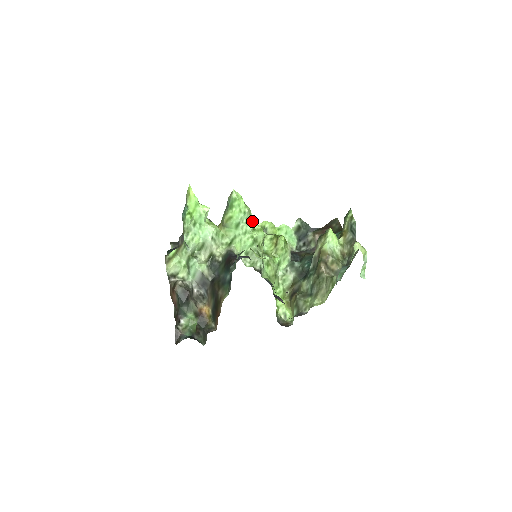
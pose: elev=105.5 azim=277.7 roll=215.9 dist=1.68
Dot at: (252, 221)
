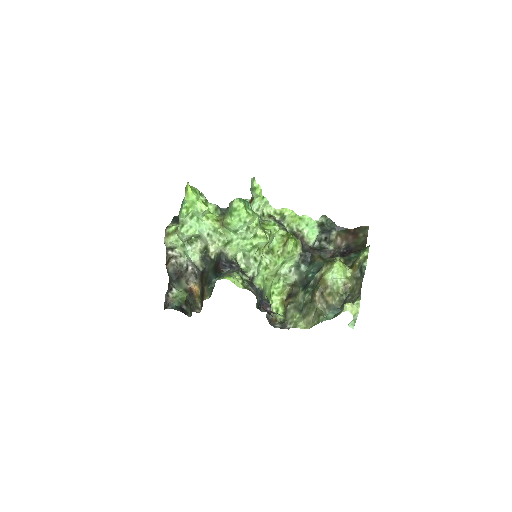
Dot at: (255, 227)
